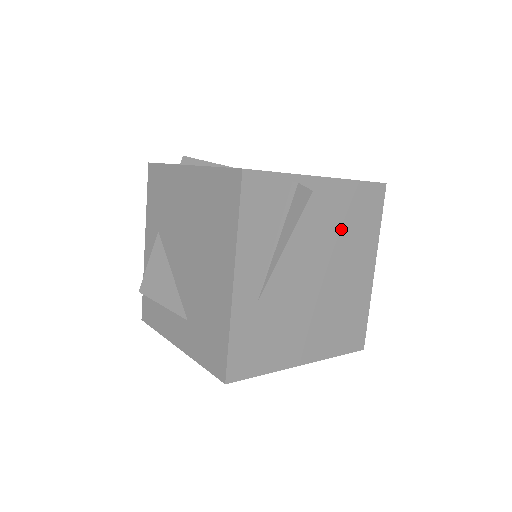
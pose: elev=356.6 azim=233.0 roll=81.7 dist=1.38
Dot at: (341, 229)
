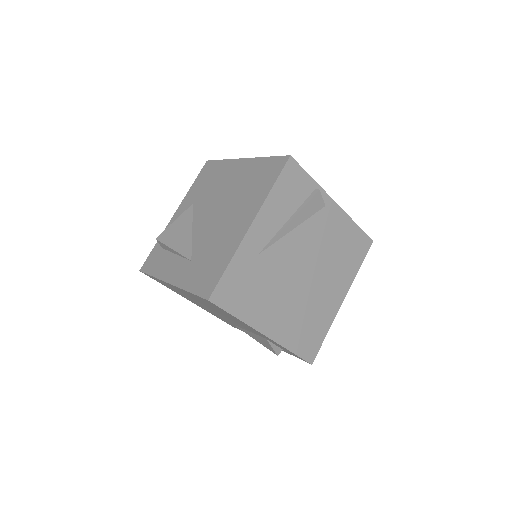
Dot at: (332, 249)
